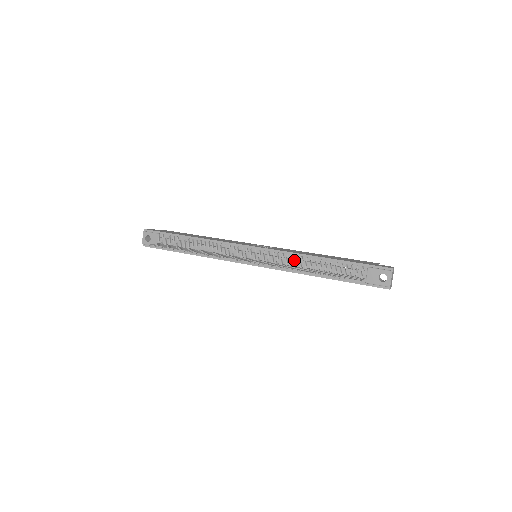
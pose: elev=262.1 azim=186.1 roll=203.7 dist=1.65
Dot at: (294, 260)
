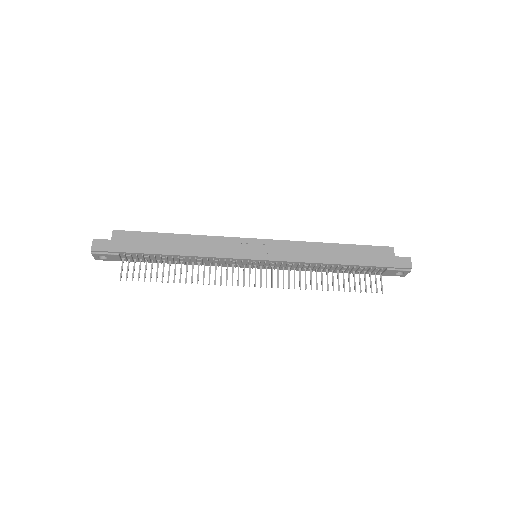
Dot at: (306, 266)
